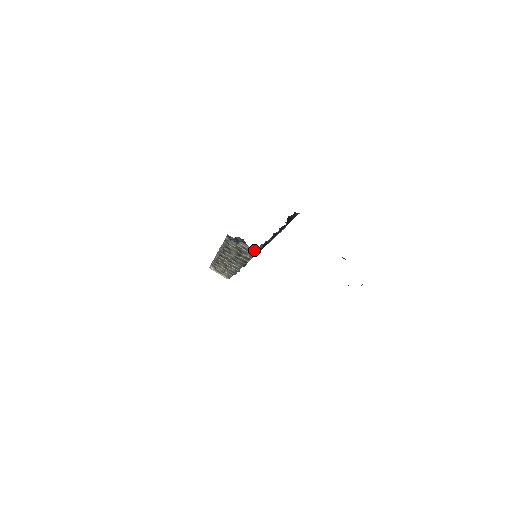
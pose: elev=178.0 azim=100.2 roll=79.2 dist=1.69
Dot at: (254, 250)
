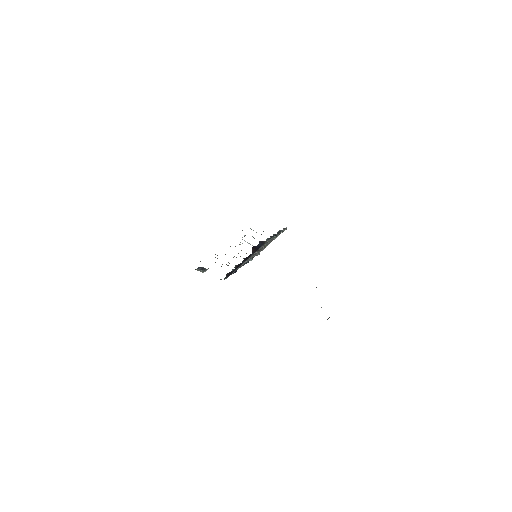
Dot at: occluded
